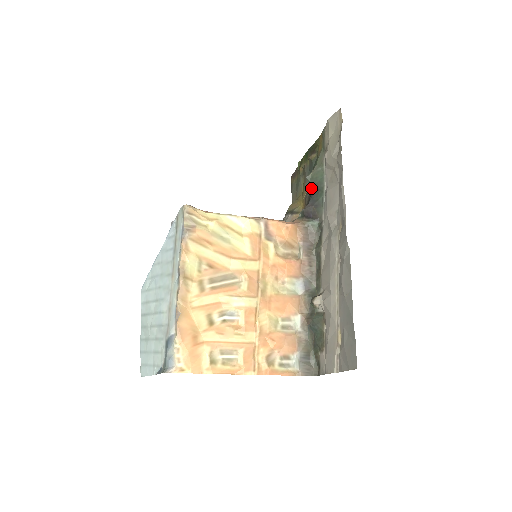
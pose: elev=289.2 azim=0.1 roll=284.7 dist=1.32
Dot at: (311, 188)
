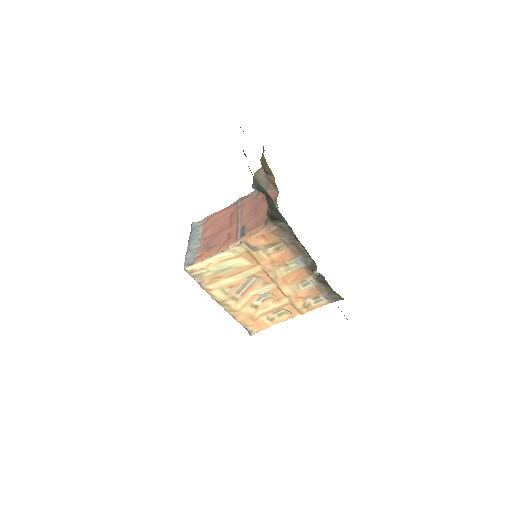
Dot at: occluded
